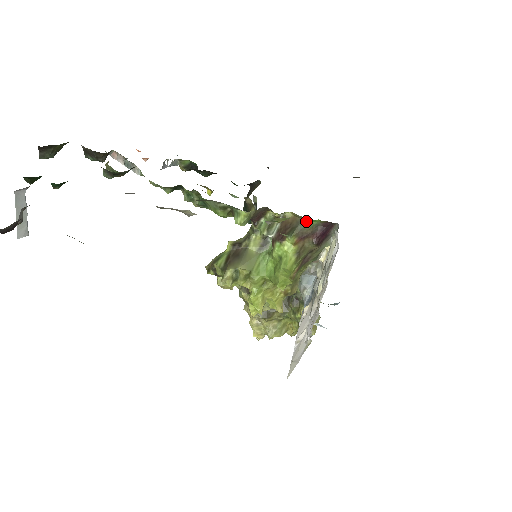
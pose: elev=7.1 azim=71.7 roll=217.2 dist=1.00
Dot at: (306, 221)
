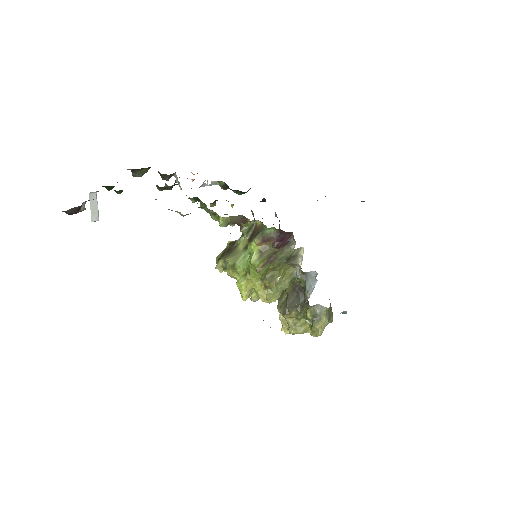
Dot at: (266, 228)
